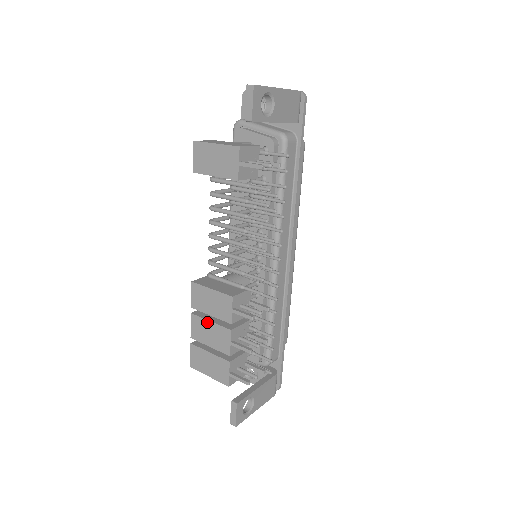
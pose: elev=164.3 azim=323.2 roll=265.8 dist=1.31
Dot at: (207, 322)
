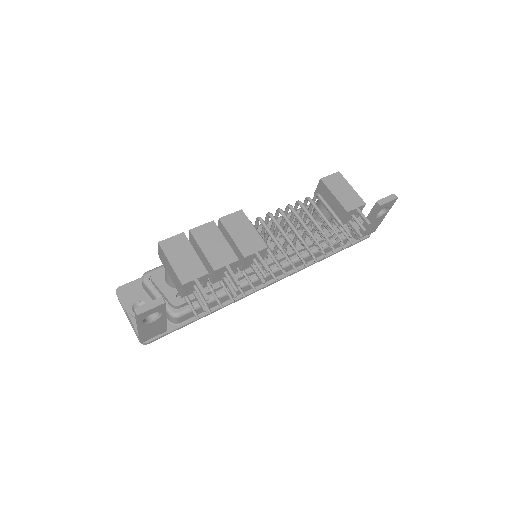
Dot at: (222, 237)
